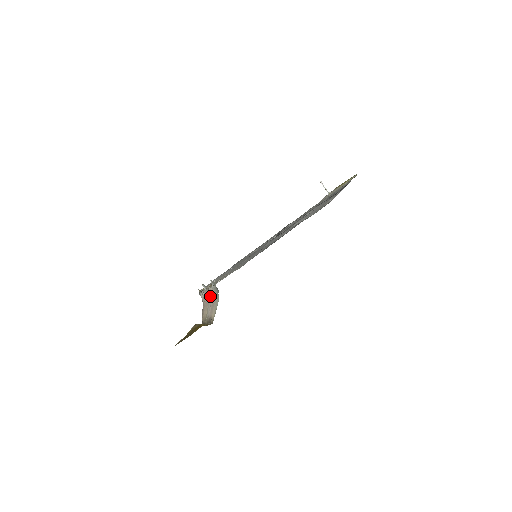
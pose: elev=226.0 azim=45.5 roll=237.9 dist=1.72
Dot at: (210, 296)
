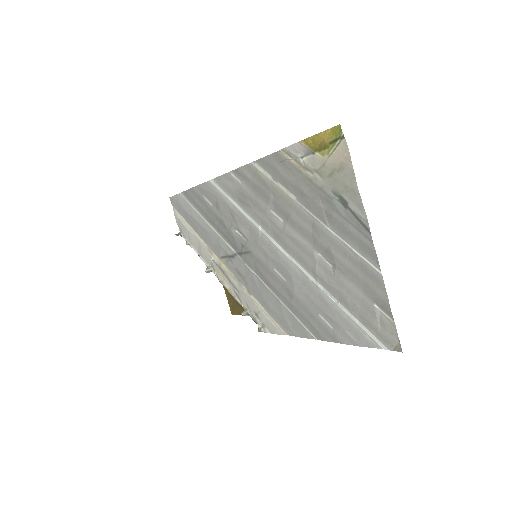
Dot at: occluded
